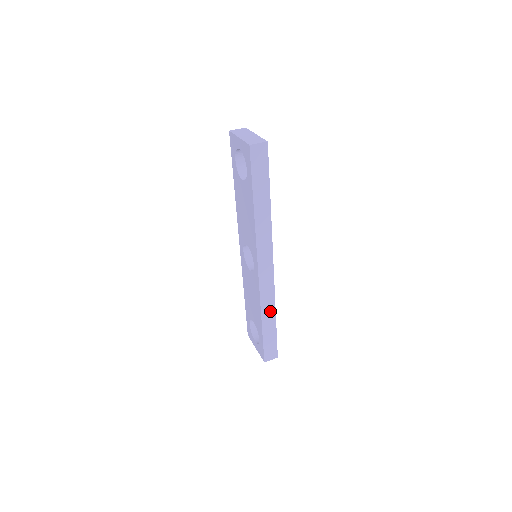
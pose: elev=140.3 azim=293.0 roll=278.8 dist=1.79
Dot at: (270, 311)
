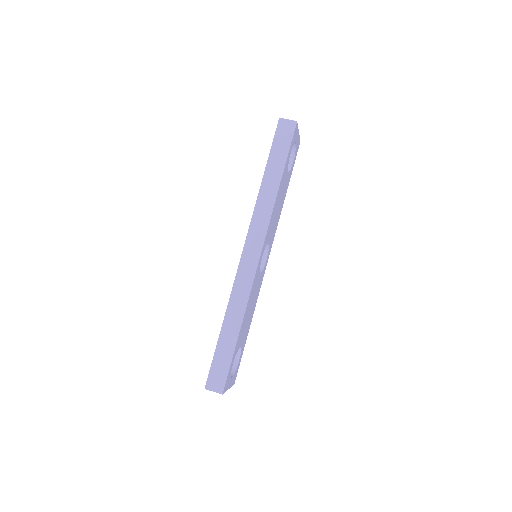
Dot at: (237, 314)
